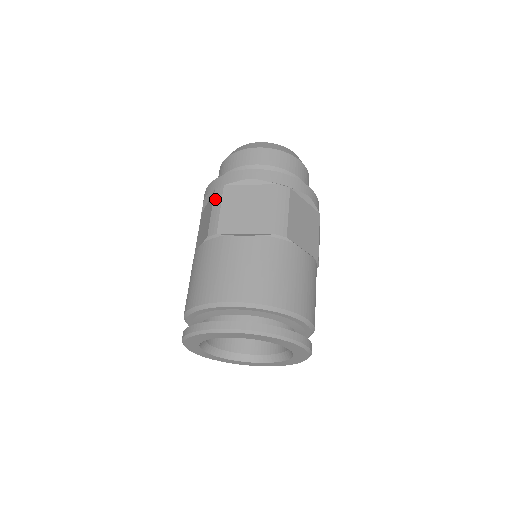
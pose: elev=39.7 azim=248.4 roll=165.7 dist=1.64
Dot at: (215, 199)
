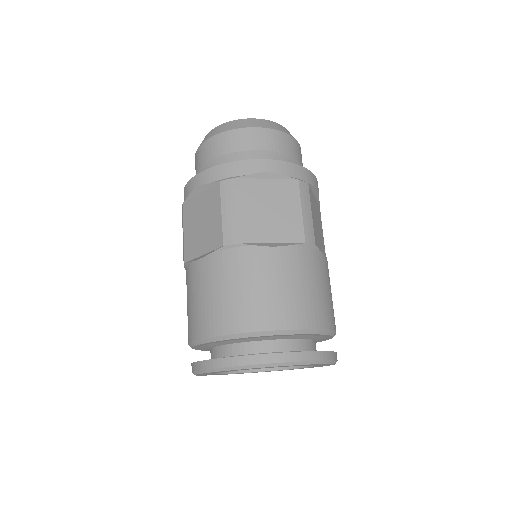
Dot at: (224, 195)
